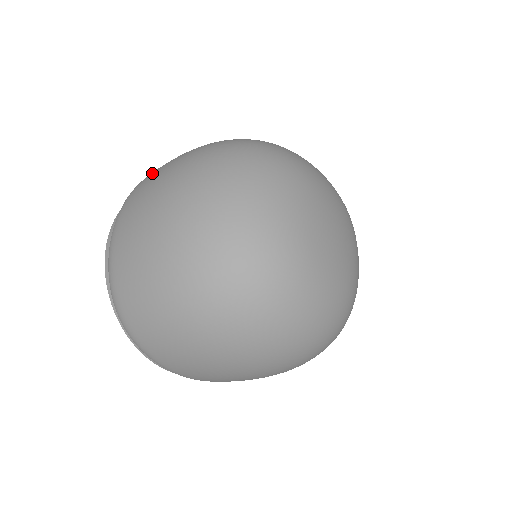
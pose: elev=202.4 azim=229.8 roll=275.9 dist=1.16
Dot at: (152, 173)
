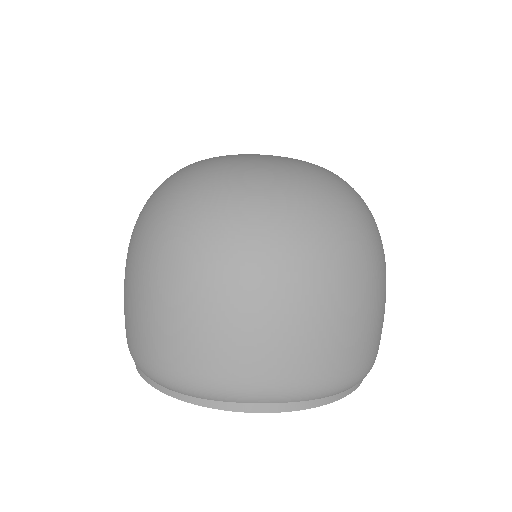
Dot at: occluded
